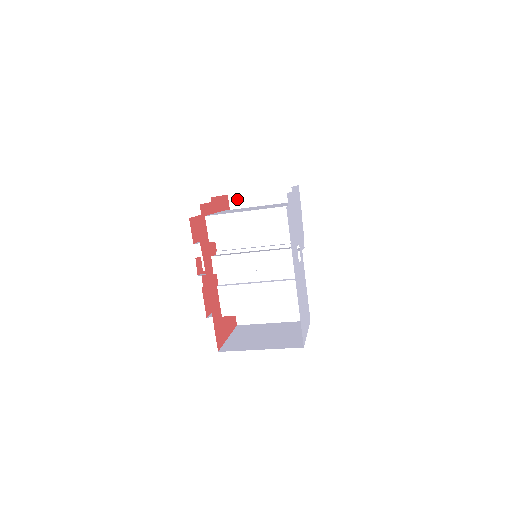
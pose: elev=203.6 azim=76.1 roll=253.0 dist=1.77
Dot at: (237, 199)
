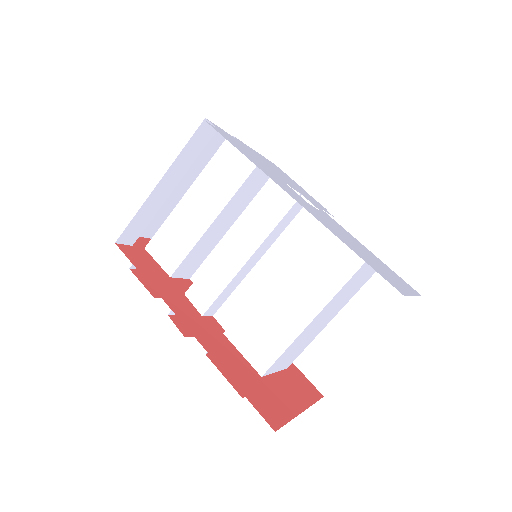
Dot at: occluded
